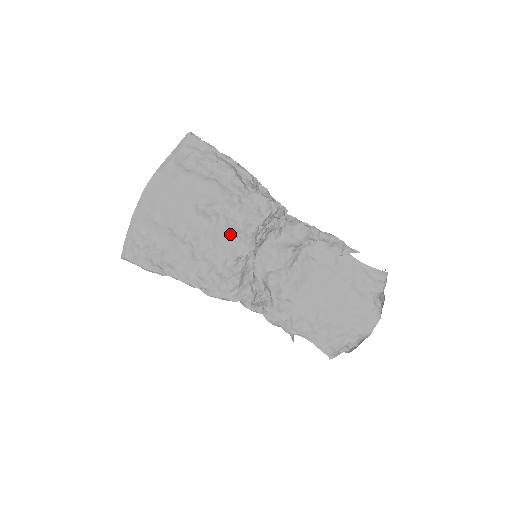
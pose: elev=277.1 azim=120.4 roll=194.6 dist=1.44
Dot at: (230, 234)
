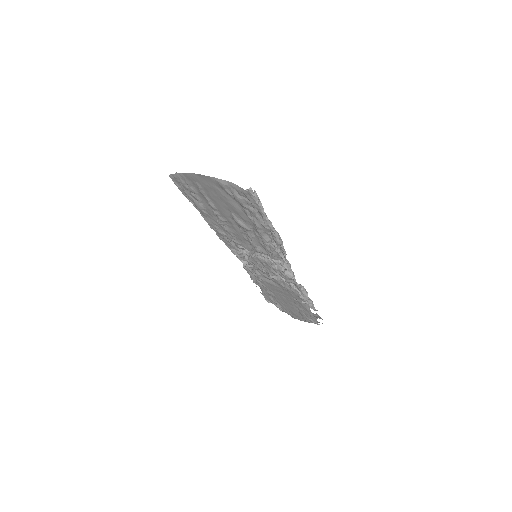
Dot at: (246, 240)
